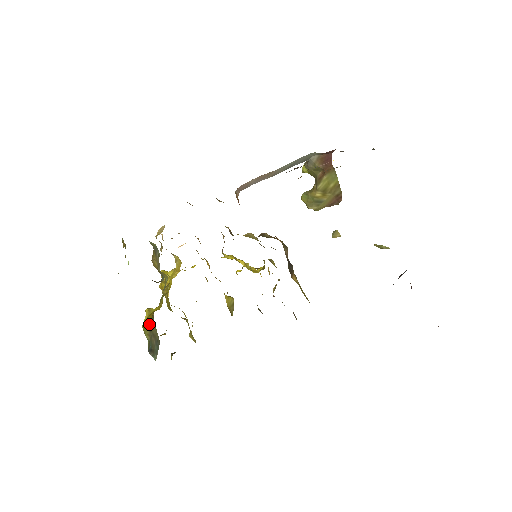
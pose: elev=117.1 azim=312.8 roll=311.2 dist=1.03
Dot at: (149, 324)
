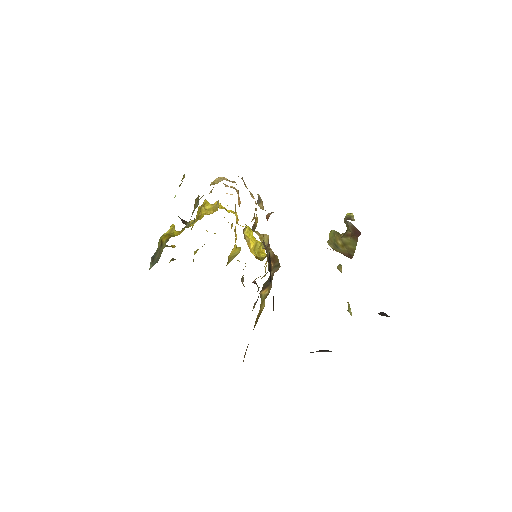
Dot at: (163, 241)
